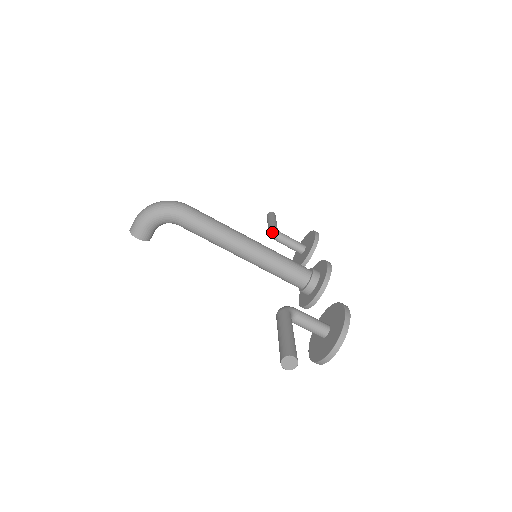
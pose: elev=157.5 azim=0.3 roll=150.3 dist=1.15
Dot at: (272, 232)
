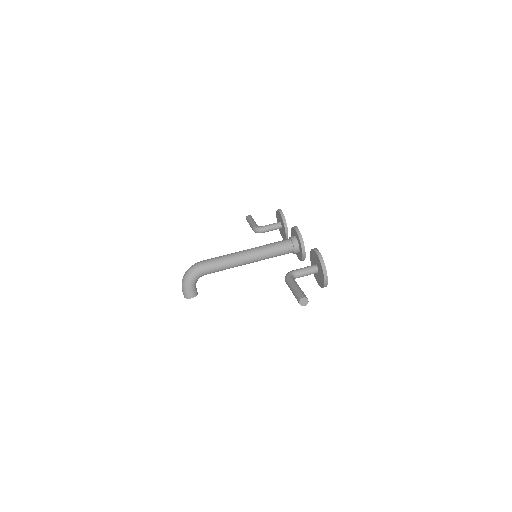
Dot at: (256, 231)
